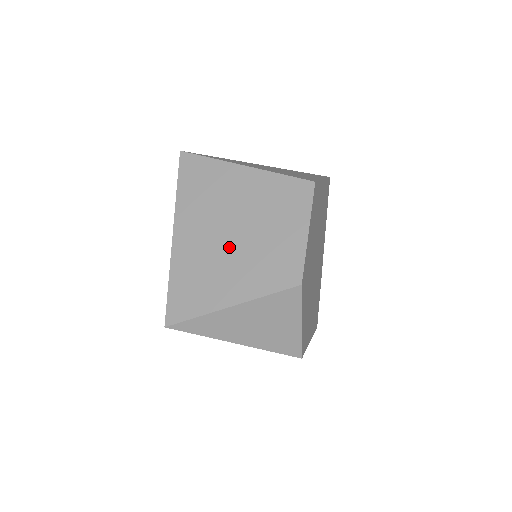
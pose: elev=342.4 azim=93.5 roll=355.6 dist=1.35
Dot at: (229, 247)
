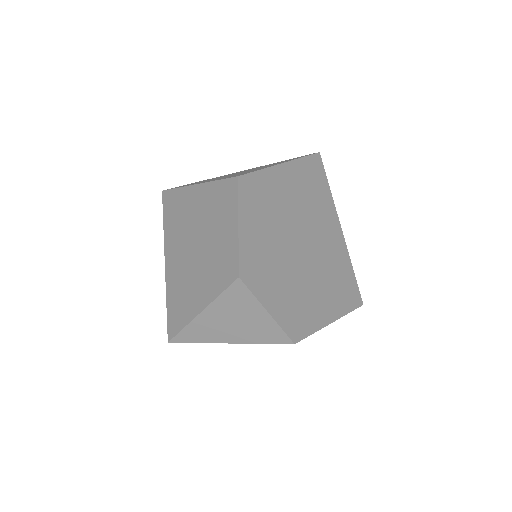
Dot at: (194, 261)
